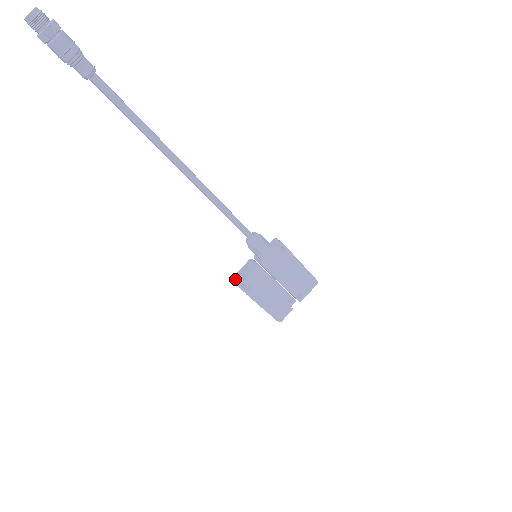
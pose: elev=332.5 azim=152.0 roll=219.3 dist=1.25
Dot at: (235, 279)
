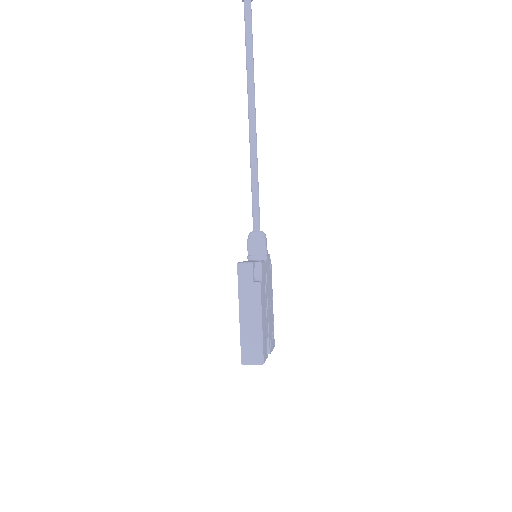
Dot at: (245, 262)
